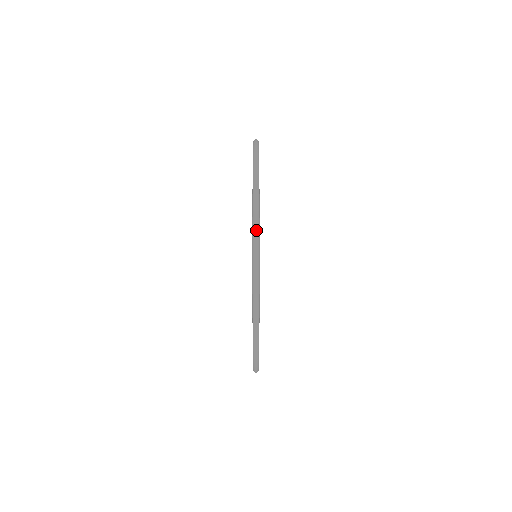
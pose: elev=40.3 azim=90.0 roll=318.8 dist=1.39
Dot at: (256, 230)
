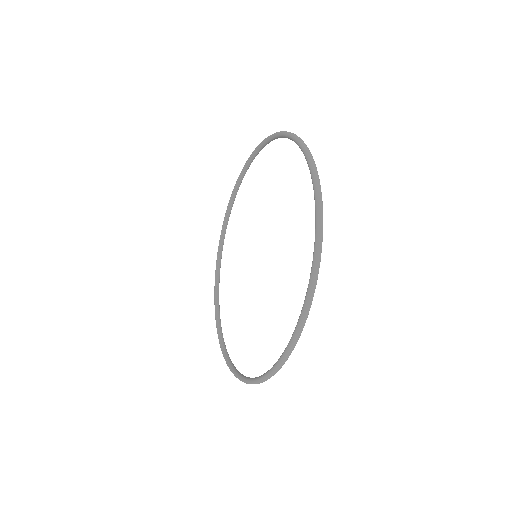
Dot at: occluded
